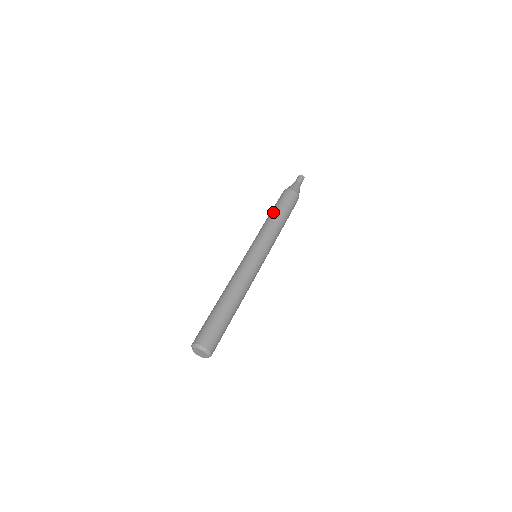
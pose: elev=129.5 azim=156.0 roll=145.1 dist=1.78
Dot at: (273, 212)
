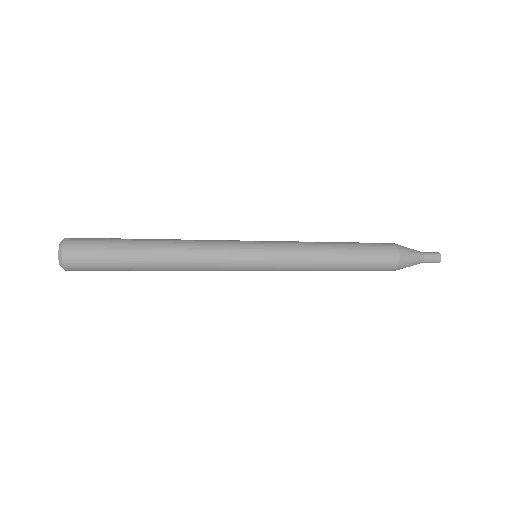
Dot at: occluded
